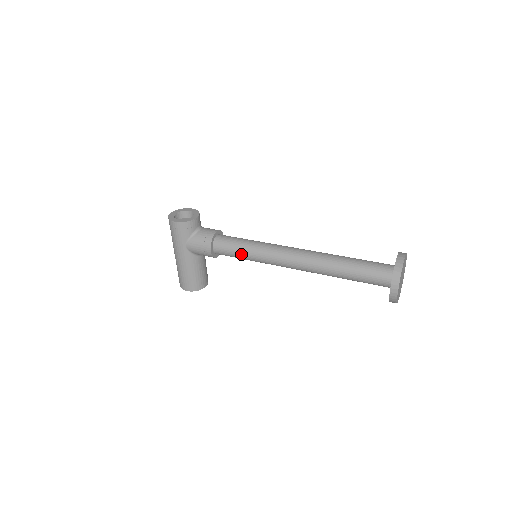
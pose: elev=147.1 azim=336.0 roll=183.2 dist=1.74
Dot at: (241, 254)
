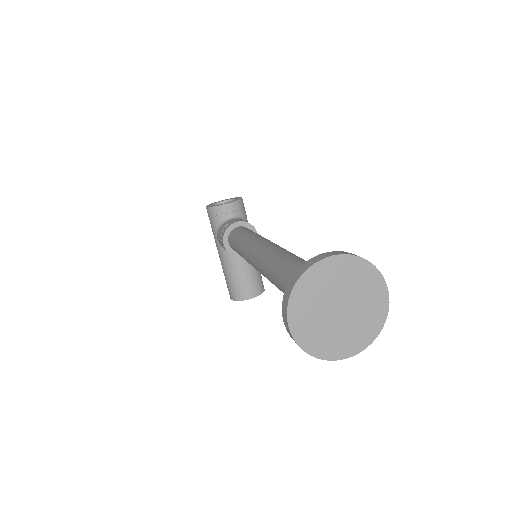
Dot at: (237, 249)
